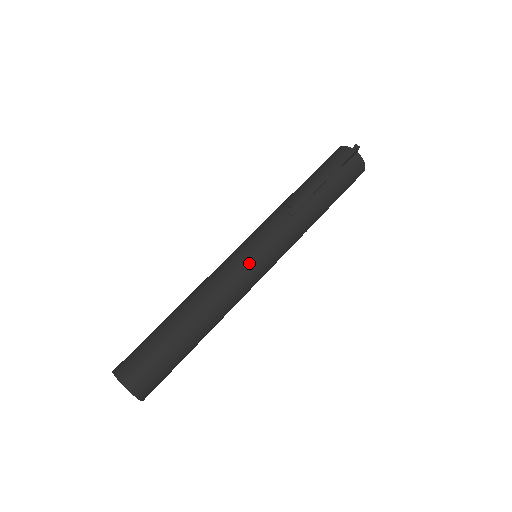
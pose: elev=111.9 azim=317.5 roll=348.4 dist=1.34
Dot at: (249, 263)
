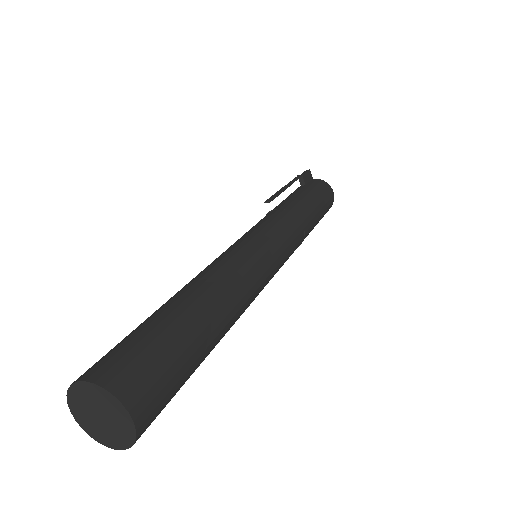
Dot at: (243, 242)
